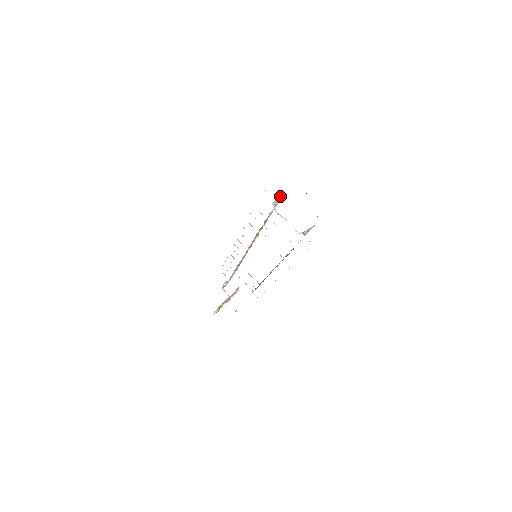
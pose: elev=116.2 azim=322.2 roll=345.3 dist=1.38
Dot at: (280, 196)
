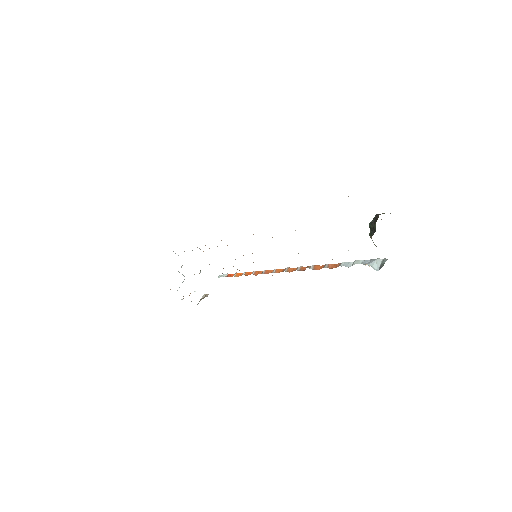
Dot at: occluded
